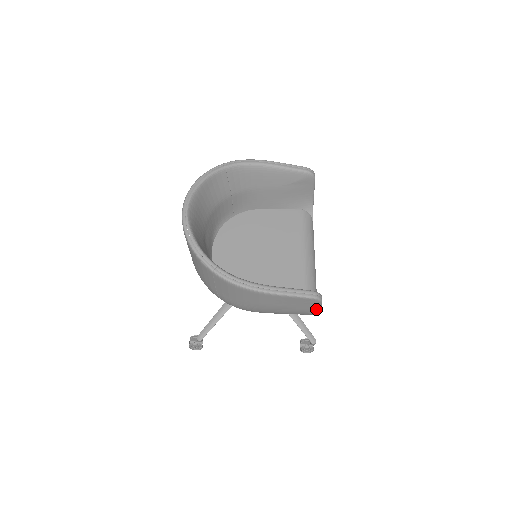
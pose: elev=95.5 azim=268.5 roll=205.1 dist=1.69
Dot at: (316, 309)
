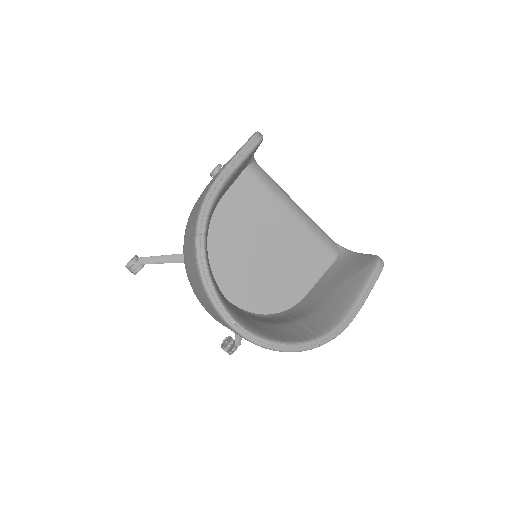
Dot at: occluded
